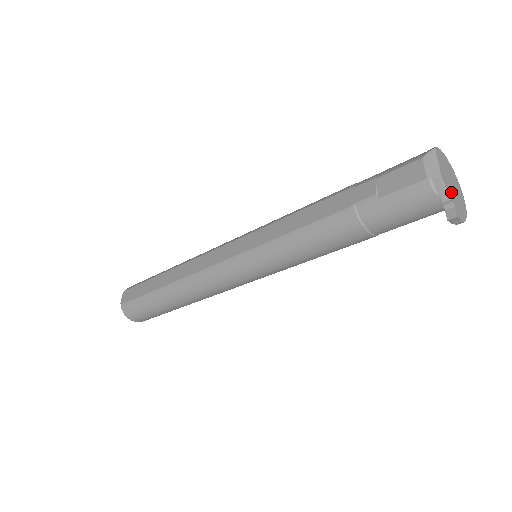
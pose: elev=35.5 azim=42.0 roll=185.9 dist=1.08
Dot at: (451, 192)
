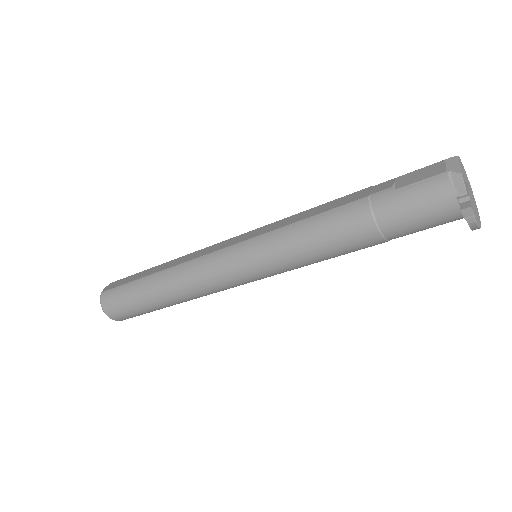
Dot at: (468, 190)
